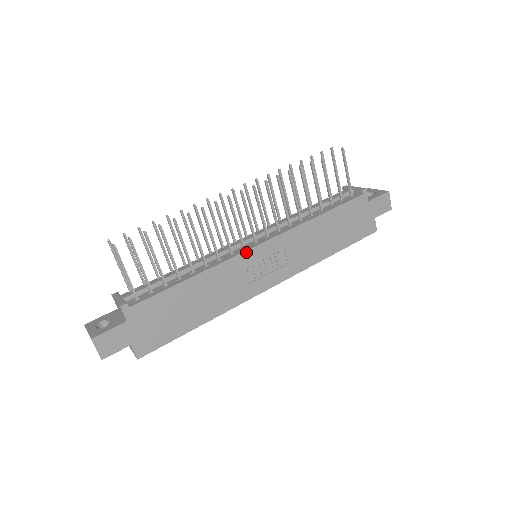
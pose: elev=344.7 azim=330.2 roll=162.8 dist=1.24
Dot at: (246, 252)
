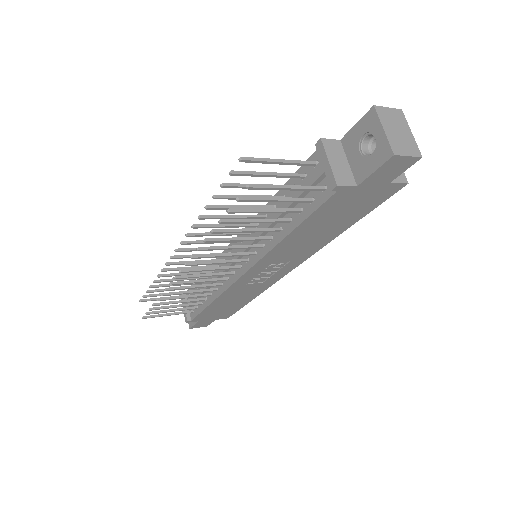
Dot at: (236, 282)
